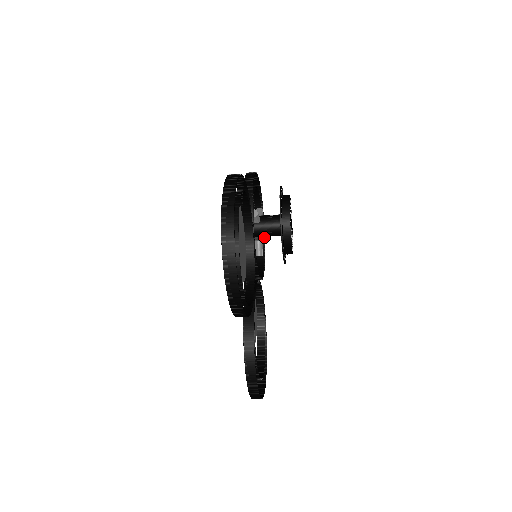
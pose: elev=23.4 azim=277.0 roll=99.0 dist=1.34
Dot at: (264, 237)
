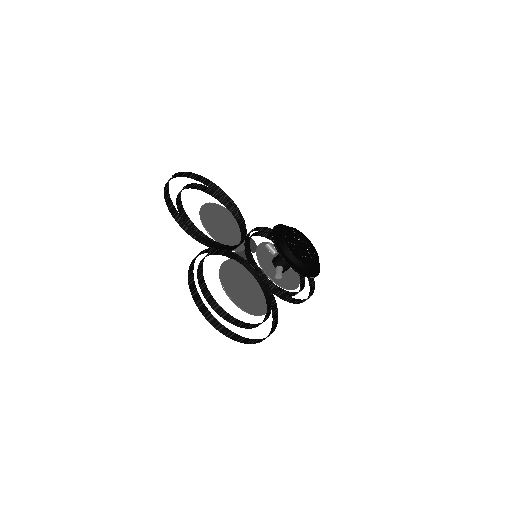
Dot at: (312, 294)
